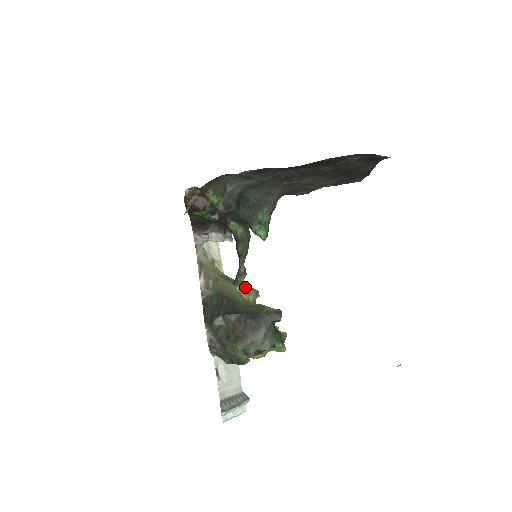
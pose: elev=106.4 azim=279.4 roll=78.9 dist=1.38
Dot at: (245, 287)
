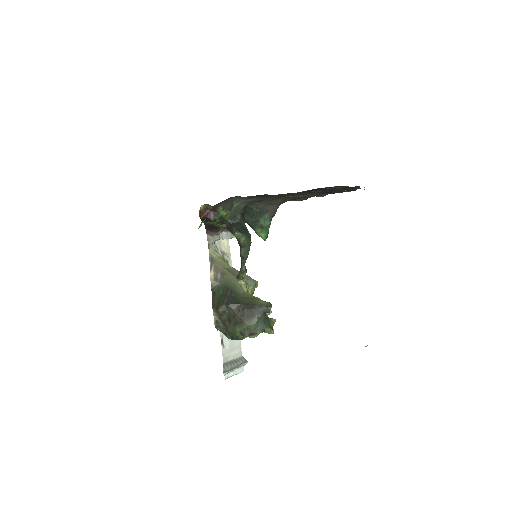
Dot at: (246, 280)
